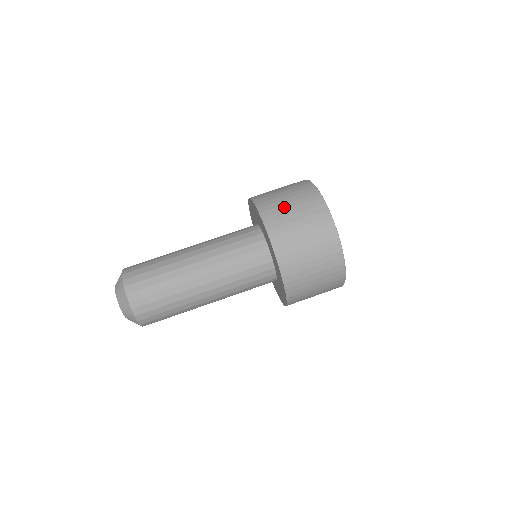
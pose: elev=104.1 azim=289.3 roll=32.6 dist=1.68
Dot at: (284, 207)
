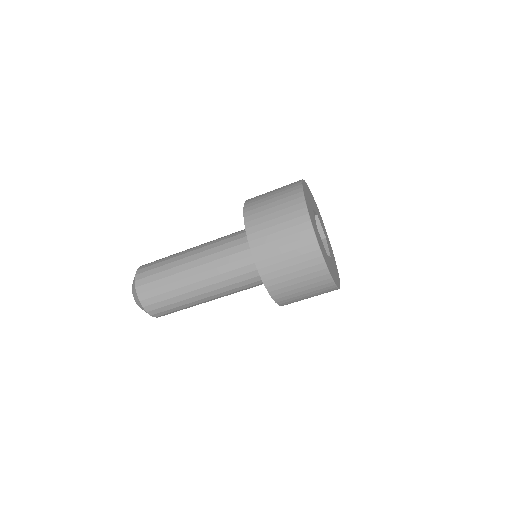
Dot at: (288, 277)
